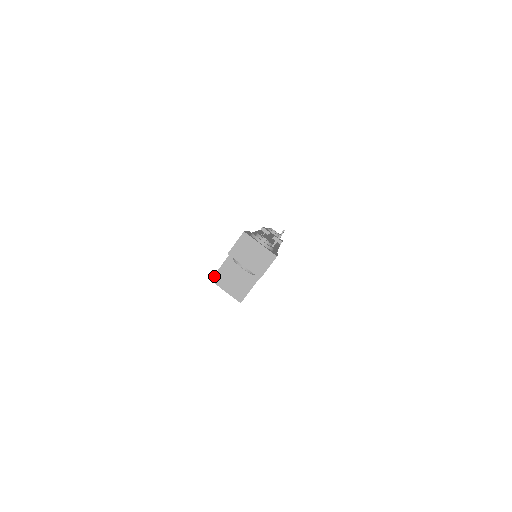
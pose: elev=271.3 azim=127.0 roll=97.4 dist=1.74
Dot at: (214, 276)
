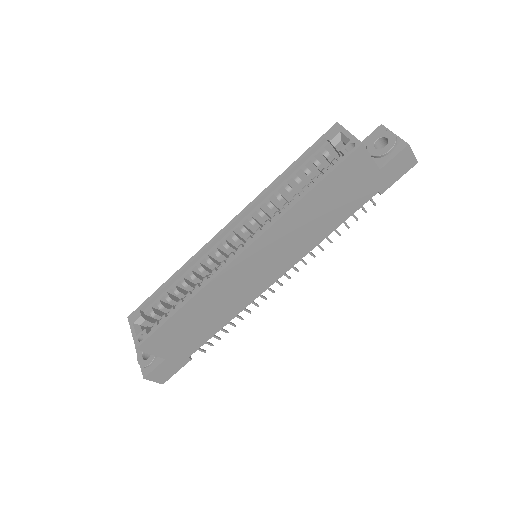
Dot at: occluded
